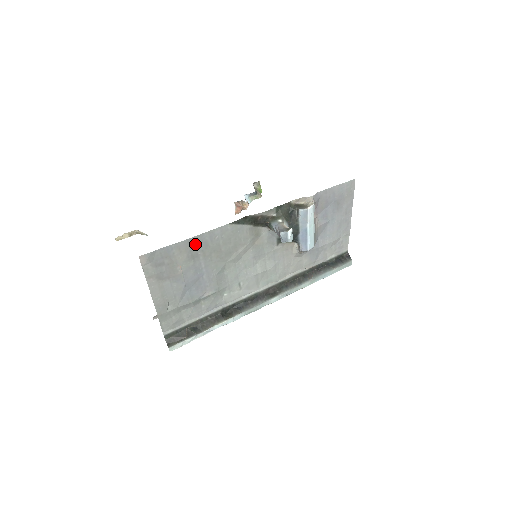
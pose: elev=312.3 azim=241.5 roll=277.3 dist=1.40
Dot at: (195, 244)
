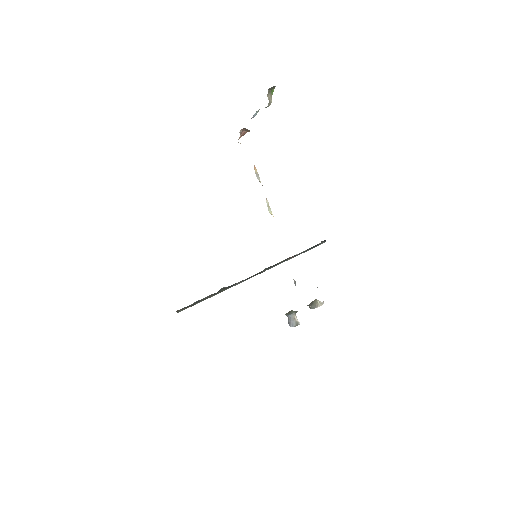
Dot at: occluded
